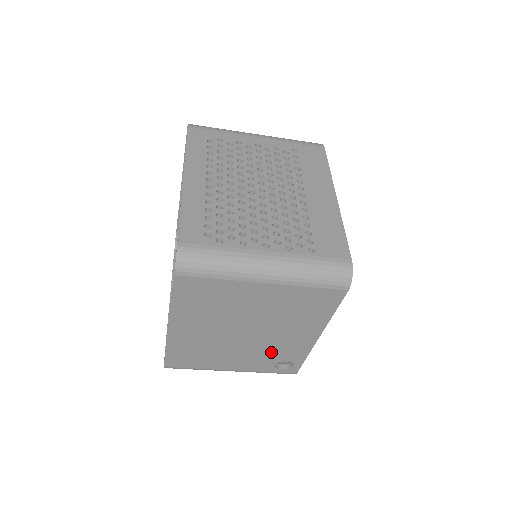
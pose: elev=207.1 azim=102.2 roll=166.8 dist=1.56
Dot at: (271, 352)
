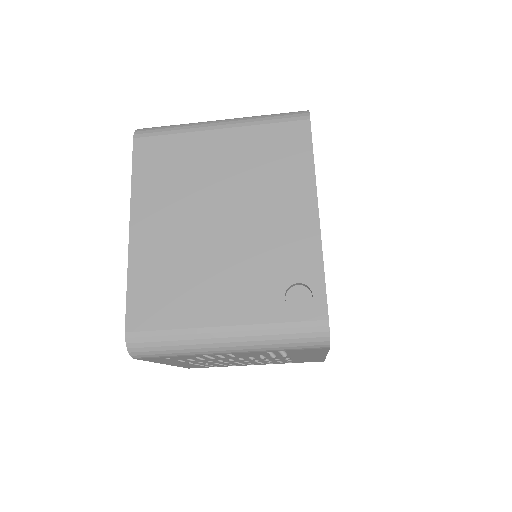
Dot at: (267, 262)
